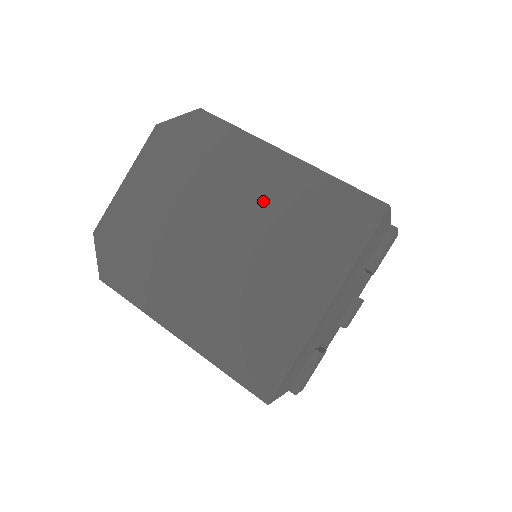
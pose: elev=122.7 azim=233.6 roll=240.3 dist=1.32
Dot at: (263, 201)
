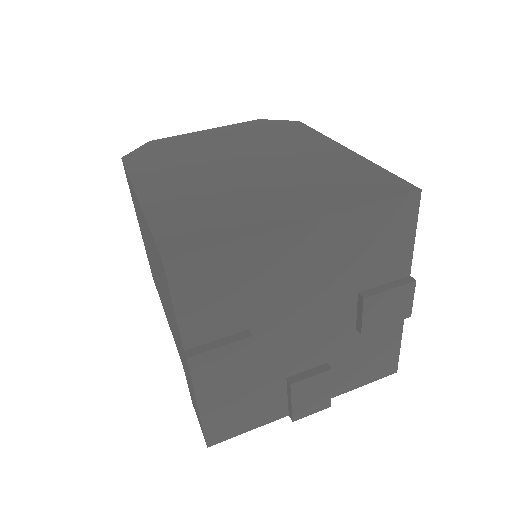
Dot at: (303, 161)
